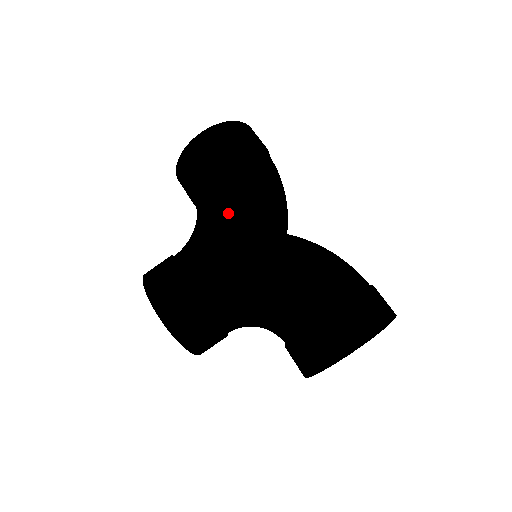
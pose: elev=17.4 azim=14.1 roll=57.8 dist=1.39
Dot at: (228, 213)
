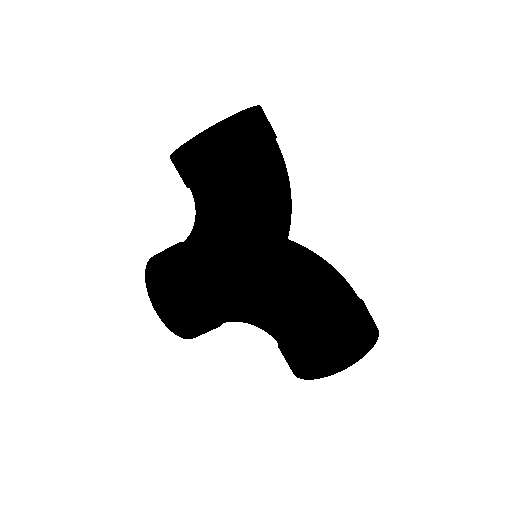
Dot at: (231, 239)
